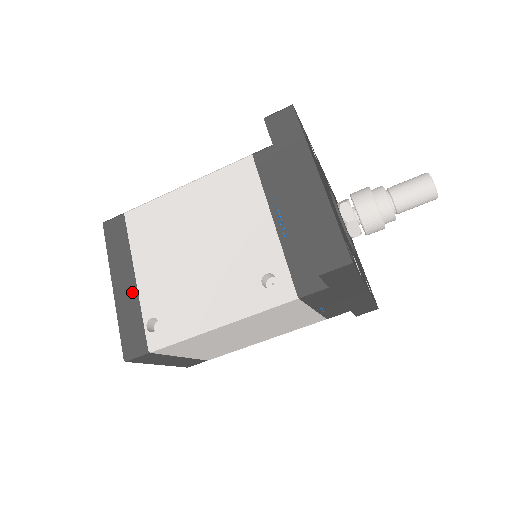
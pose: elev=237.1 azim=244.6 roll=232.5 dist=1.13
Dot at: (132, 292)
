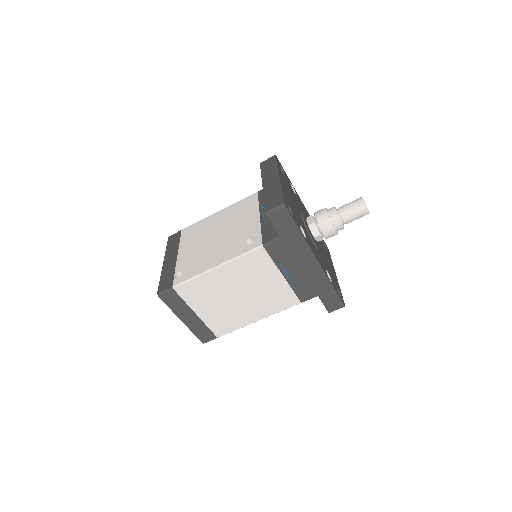
Dot at: (173, 262)
